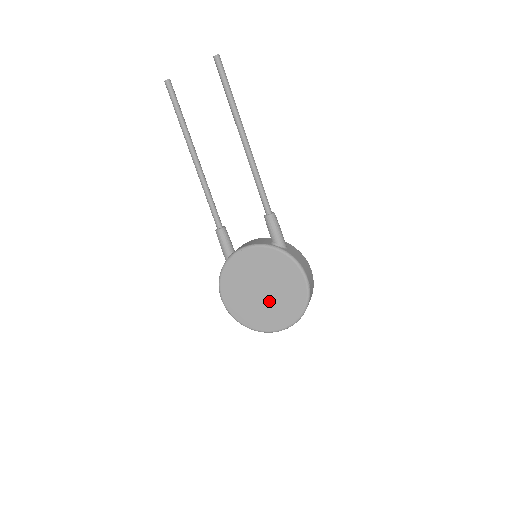
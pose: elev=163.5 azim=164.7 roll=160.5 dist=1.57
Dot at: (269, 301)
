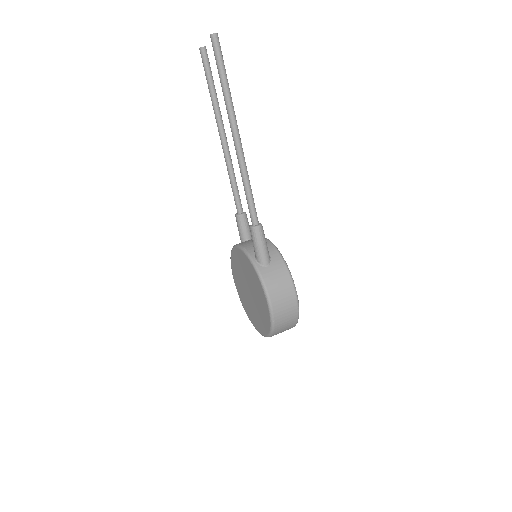
Dot at: (253, 304)
